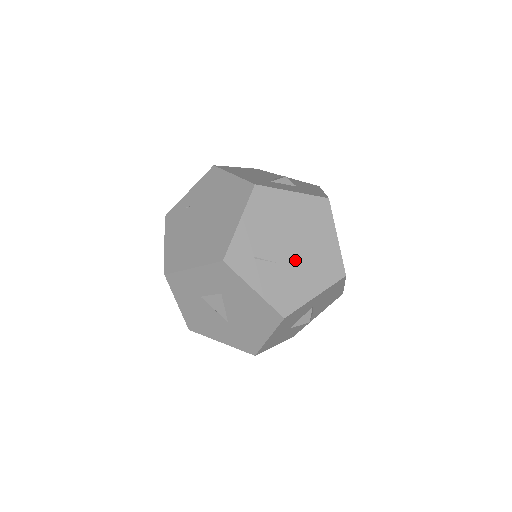
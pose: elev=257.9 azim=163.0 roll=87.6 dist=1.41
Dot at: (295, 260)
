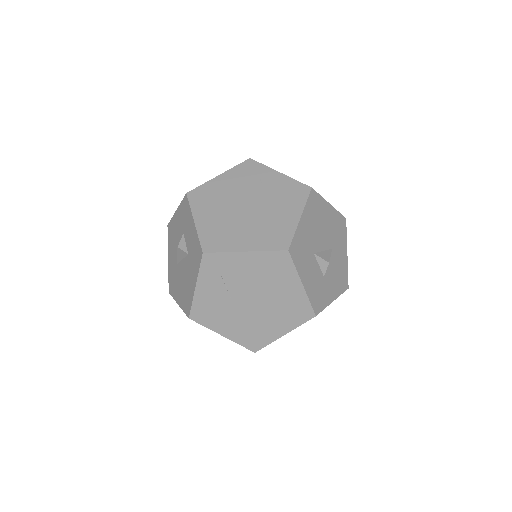
Dot at: (242, 309)
